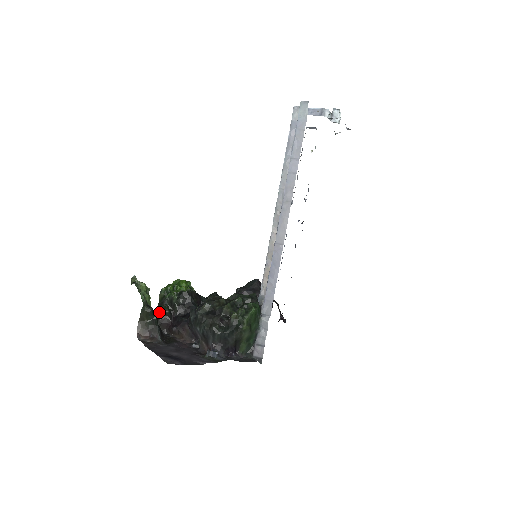
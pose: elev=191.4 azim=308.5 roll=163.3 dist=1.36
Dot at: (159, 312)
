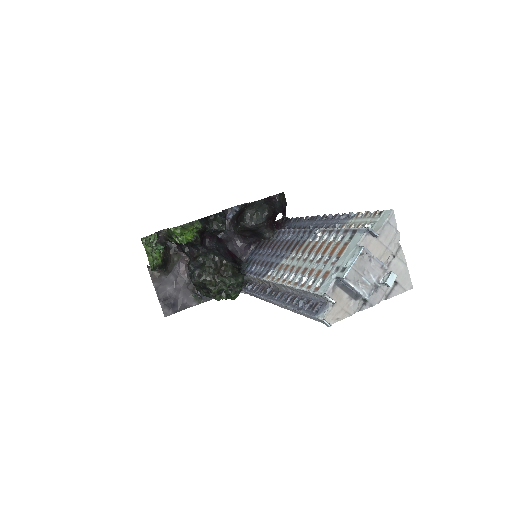
Dot at: (167, 238)
